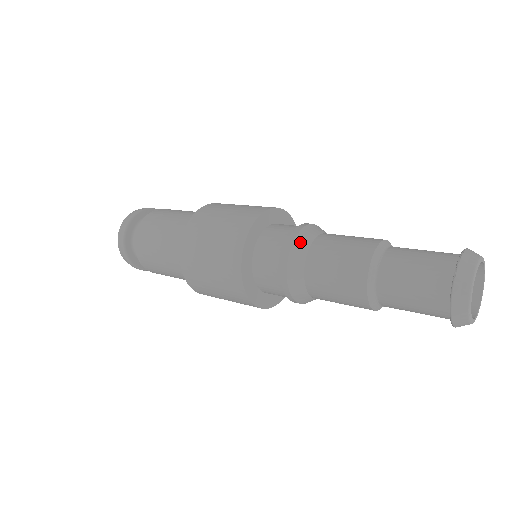
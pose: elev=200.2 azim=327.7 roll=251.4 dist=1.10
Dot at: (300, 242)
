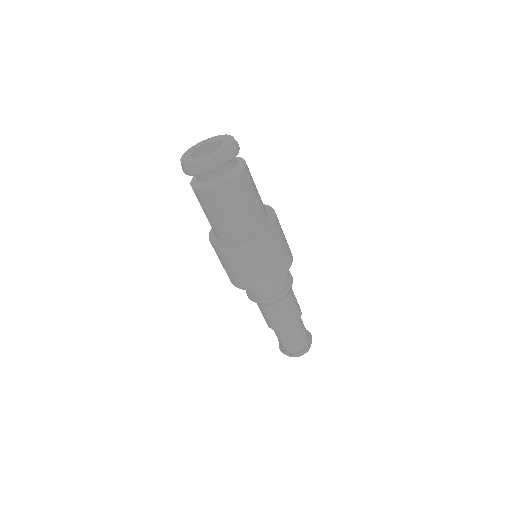
Dot at: (275, 302)
